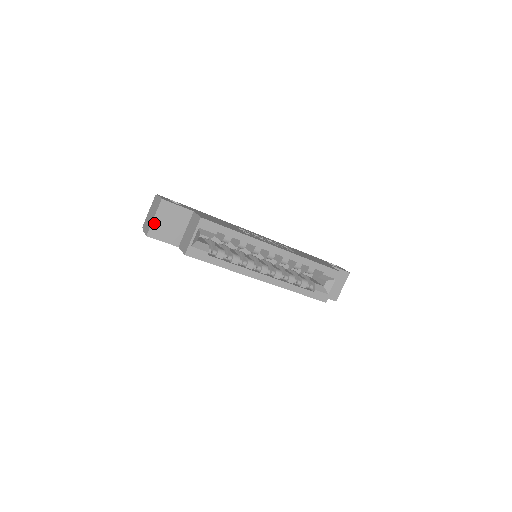
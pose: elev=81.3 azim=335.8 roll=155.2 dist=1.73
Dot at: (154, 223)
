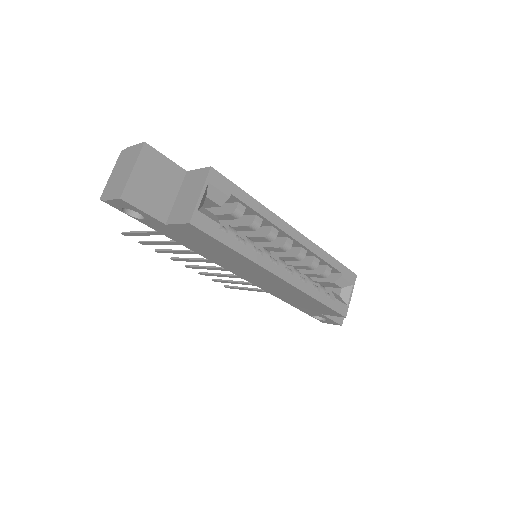
Dot at: (132, 179)
